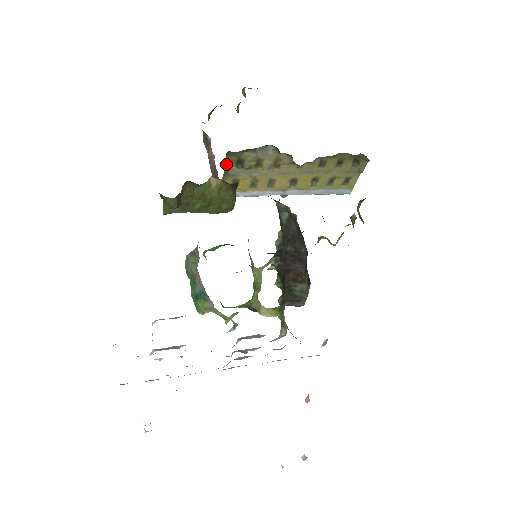
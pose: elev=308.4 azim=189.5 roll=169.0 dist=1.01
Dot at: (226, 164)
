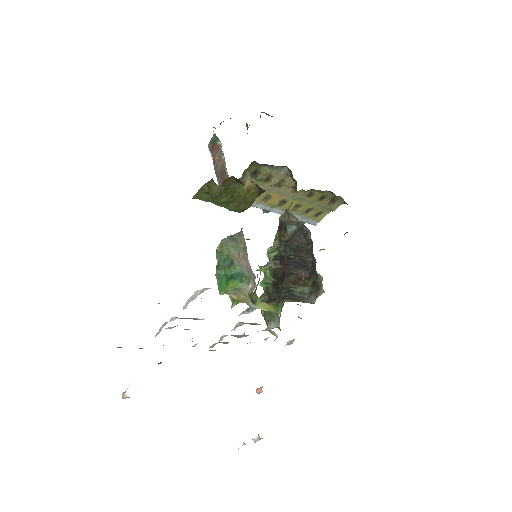
Dot at: (245, 171)
